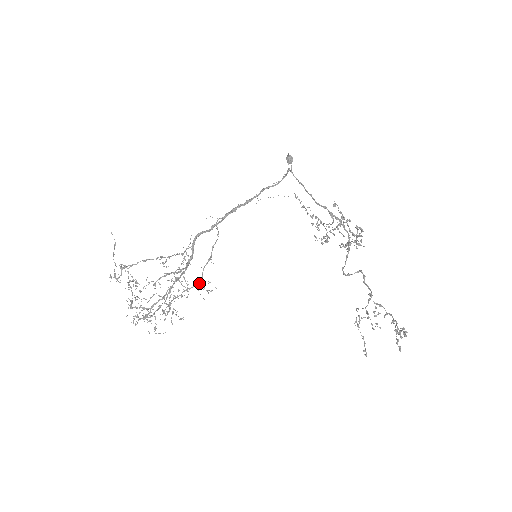
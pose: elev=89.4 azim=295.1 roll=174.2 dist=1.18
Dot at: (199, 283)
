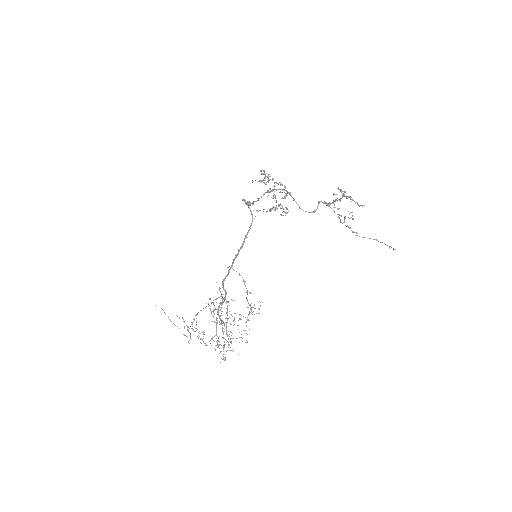
Dot at: (251, 309)
